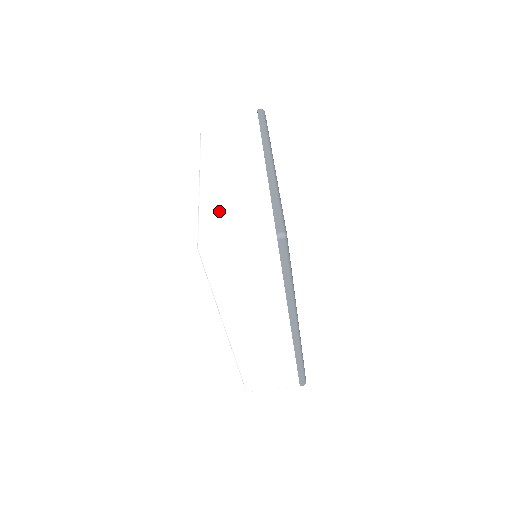
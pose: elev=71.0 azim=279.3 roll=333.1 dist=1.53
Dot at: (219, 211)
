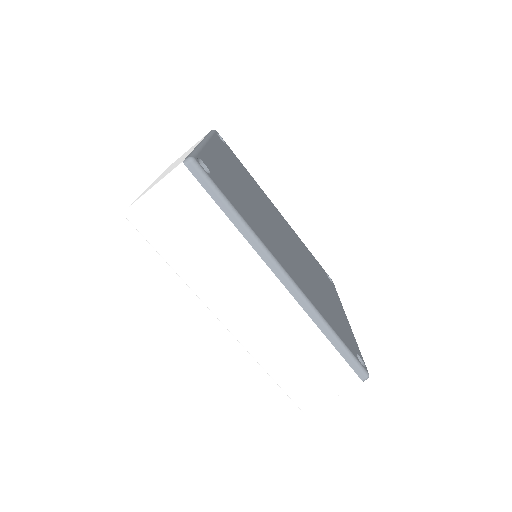
Dot at: occluded
